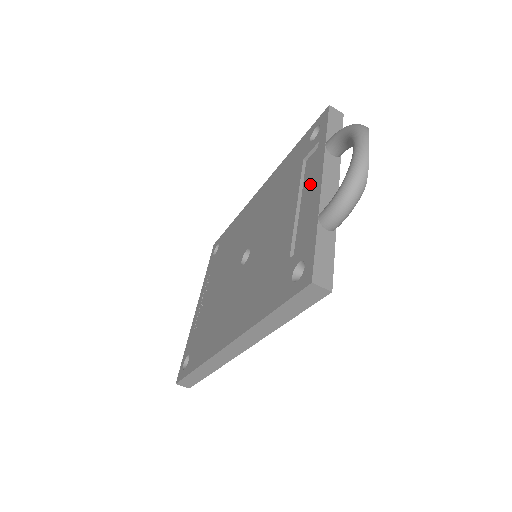
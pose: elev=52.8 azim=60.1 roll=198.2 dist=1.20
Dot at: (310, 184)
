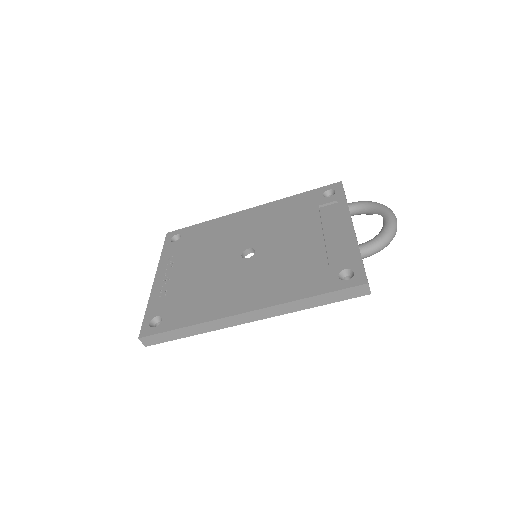
Dot at: (333, 224)
